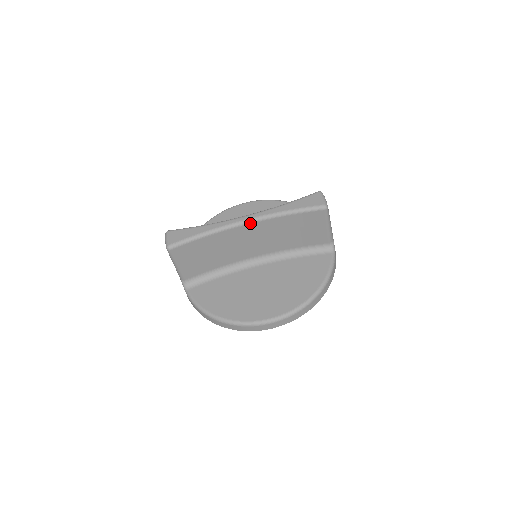
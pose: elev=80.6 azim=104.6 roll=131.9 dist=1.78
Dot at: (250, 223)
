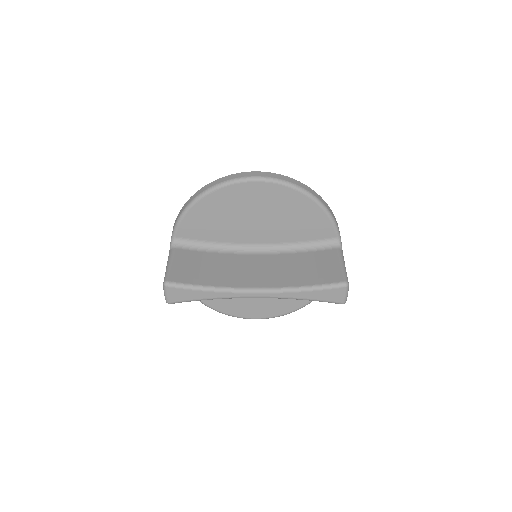
Dot at: (261, 297)
